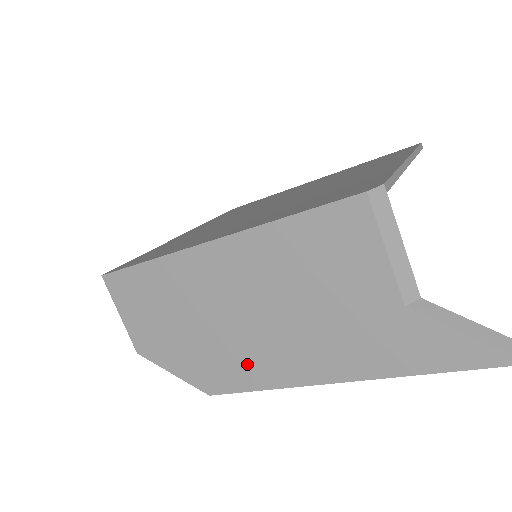
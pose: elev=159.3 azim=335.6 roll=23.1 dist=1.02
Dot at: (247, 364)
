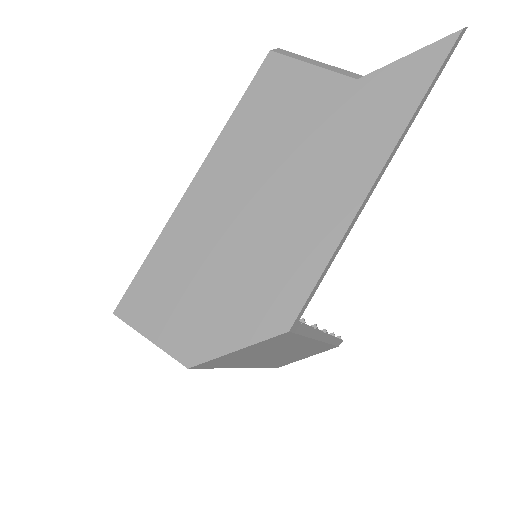
Dot at: (295, 251)
